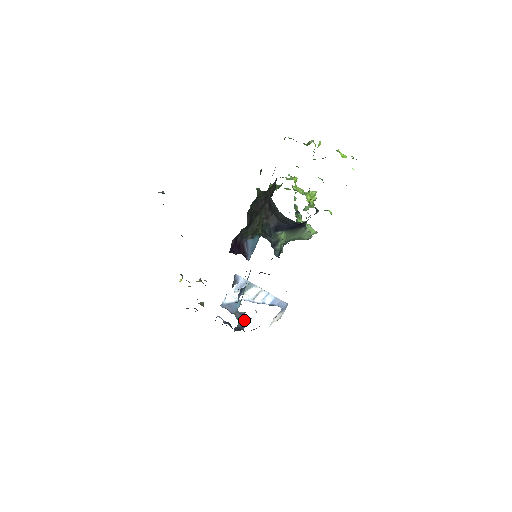
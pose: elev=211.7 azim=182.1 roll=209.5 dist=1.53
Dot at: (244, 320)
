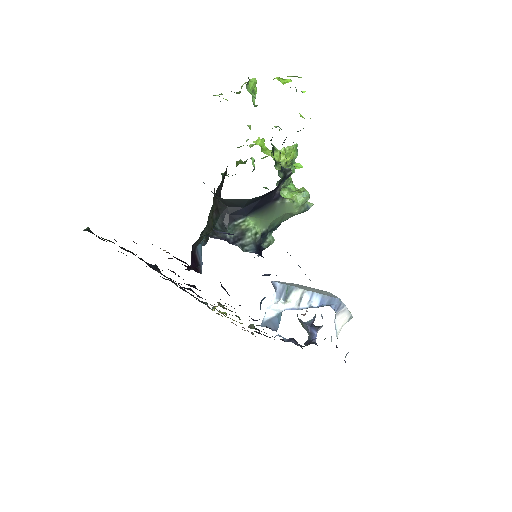
Dot at: (314, 330)
